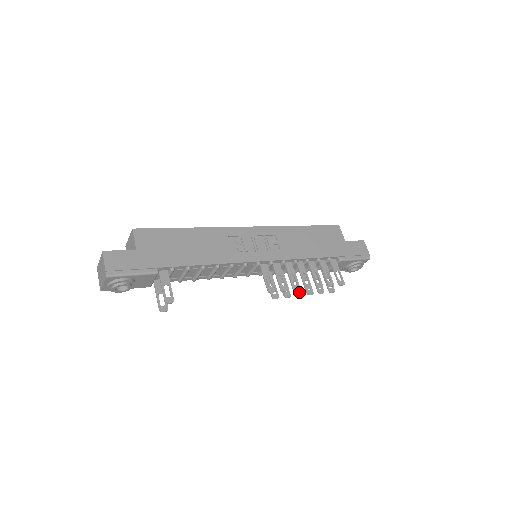
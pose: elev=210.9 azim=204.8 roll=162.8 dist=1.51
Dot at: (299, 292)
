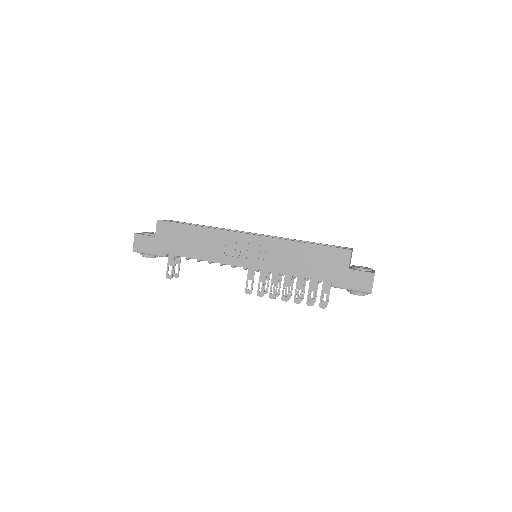
Dot at: (289, 295)
